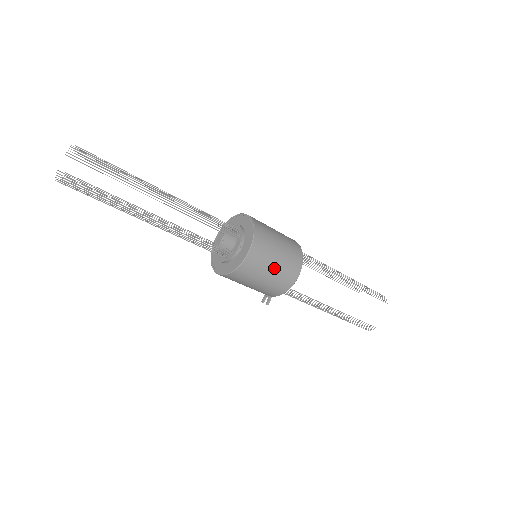
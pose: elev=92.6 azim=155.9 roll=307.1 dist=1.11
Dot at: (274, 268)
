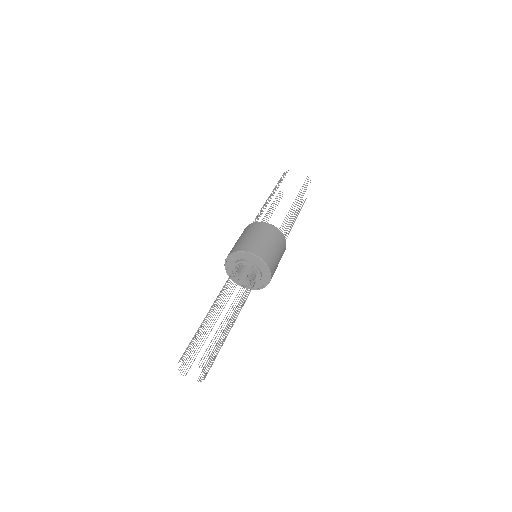
Dot at: occluded
